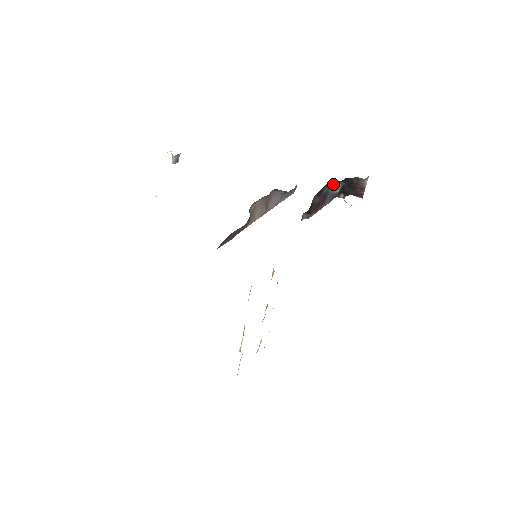
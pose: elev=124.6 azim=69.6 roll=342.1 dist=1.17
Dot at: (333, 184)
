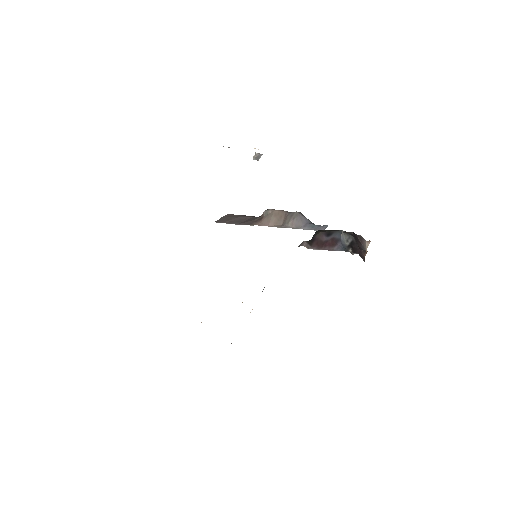
Dot at: (346, 234)
